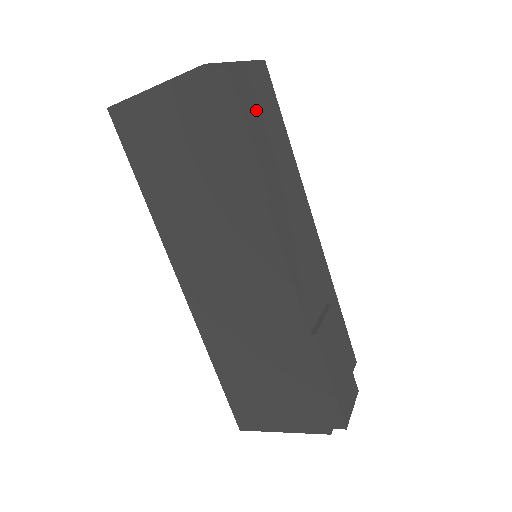
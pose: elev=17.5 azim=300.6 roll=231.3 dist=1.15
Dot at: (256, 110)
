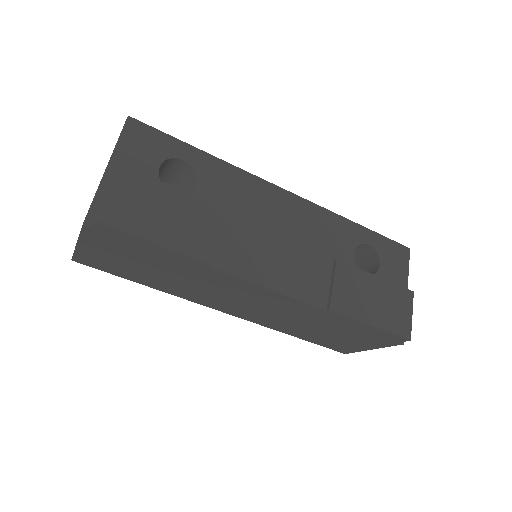
Dot at: (146, 211)
